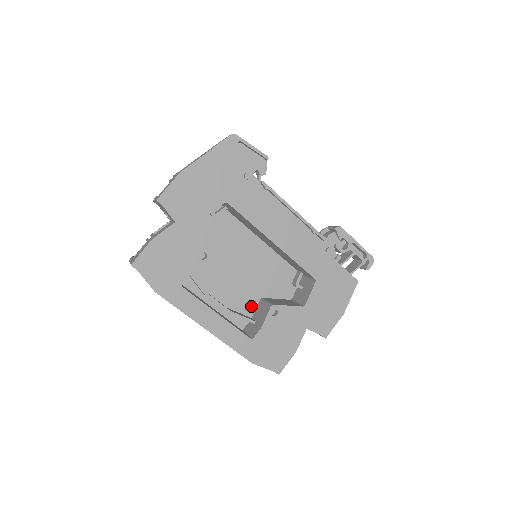
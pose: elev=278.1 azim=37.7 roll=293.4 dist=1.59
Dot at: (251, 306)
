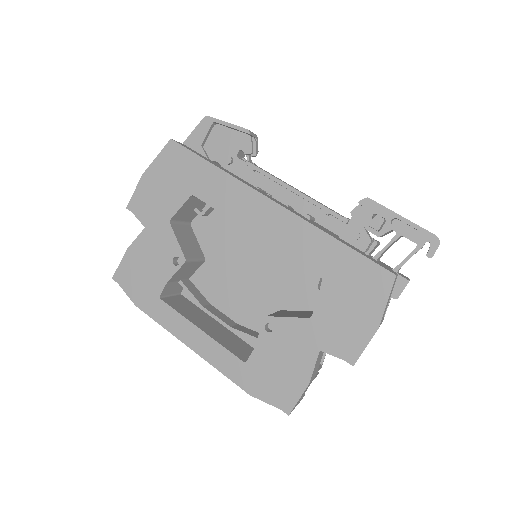
Dot at: occluded
